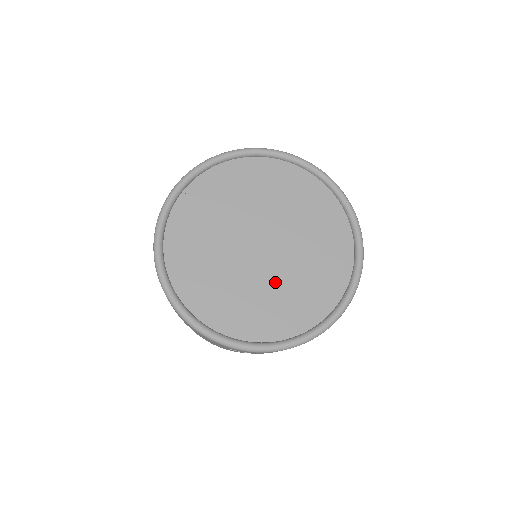
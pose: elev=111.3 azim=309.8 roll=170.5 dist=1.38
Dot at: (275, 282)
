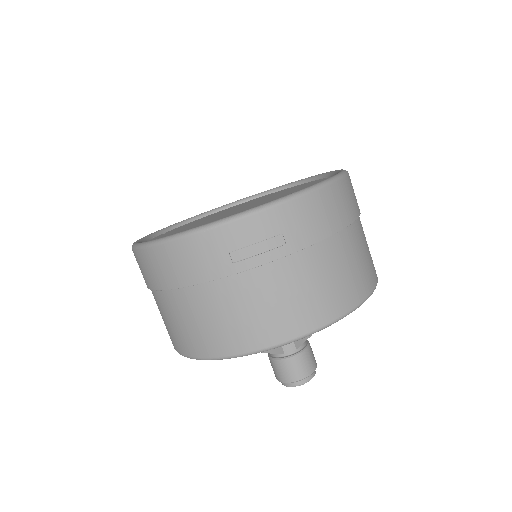
Dot at: occluded
